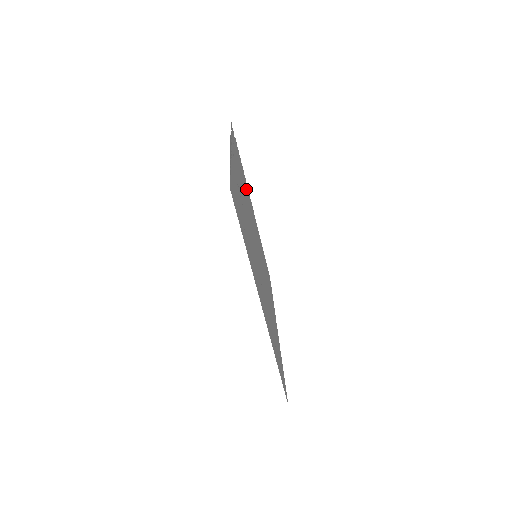
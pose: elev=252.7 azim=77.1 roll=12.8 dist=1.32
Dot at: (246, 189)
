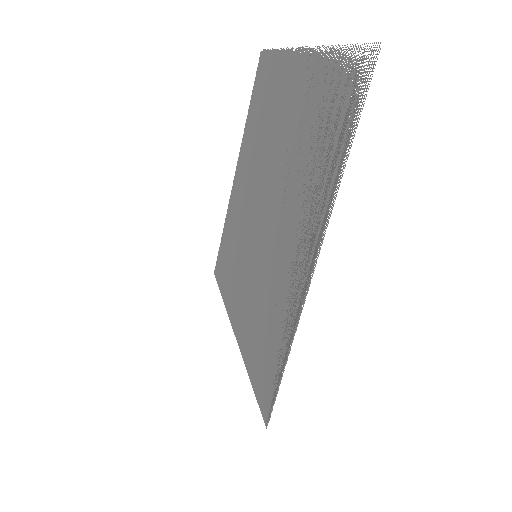
Dot at: (304, 111)
